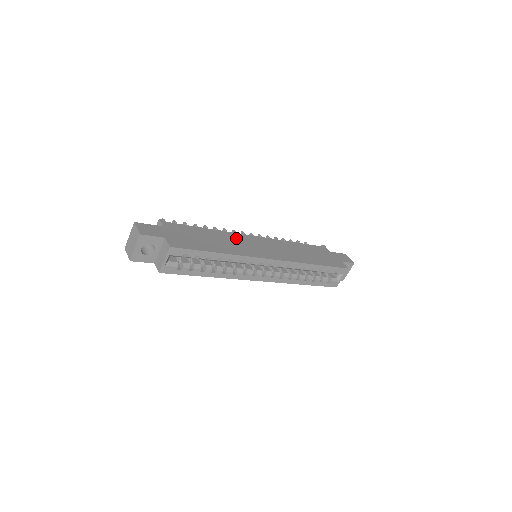
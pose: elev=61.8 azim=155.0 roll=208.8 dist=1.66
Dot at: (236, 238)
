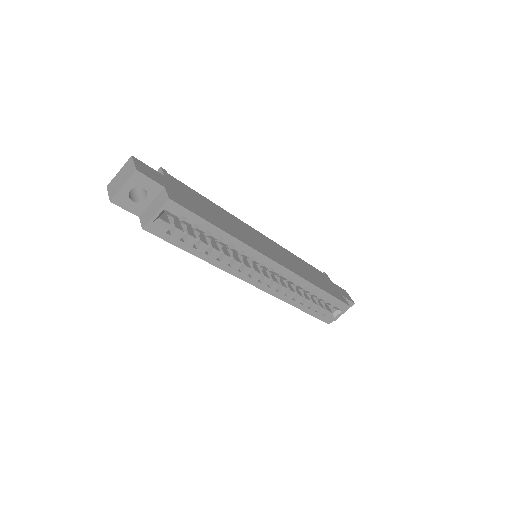
Dot at: (242, 225)
